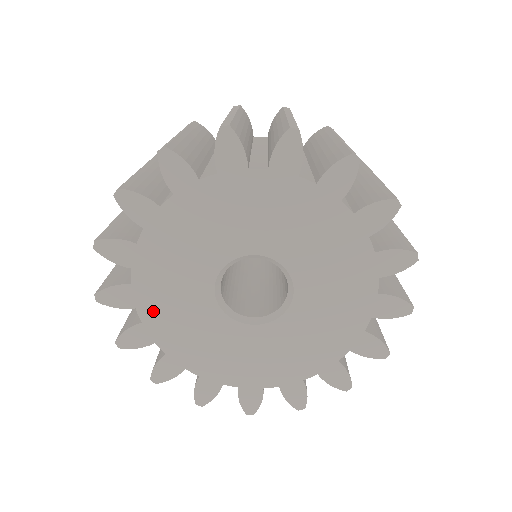
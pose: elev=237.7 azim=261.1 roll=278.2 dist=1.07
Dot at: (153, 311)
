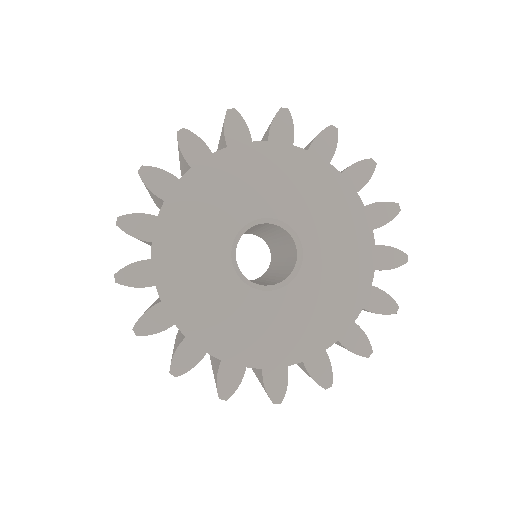
Dot at: (197, 183)
